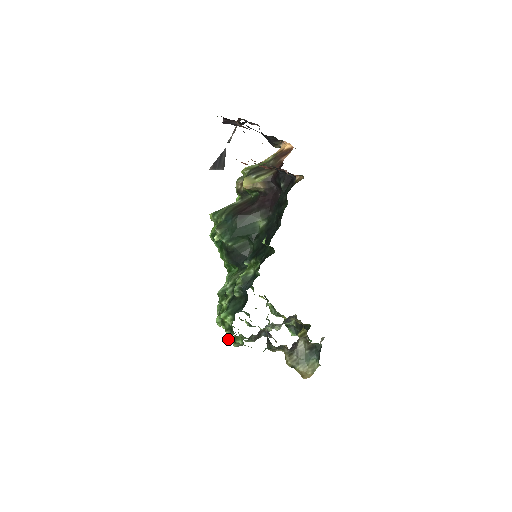
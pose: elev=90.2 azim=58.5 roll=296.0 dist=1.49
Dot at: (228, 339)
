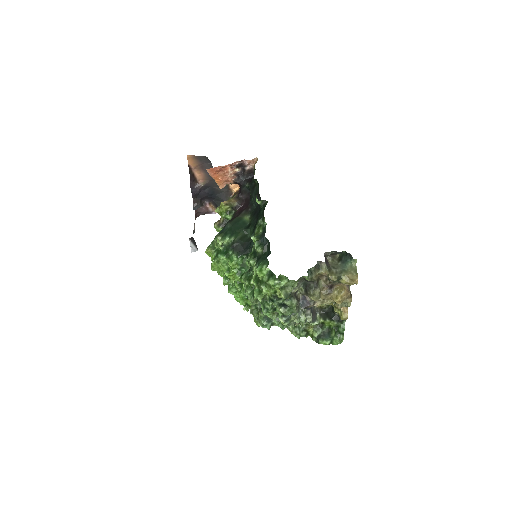
Dot at: (274, 285)
